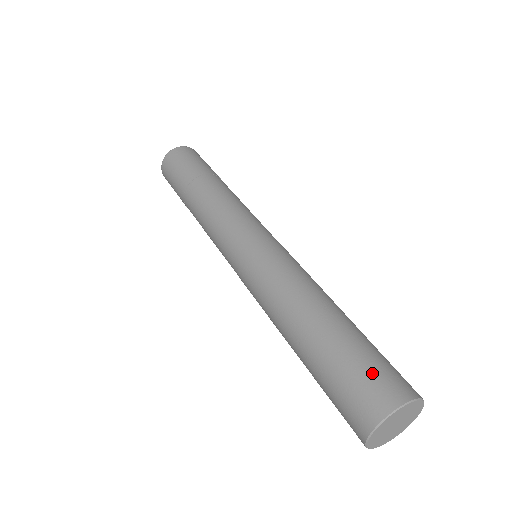
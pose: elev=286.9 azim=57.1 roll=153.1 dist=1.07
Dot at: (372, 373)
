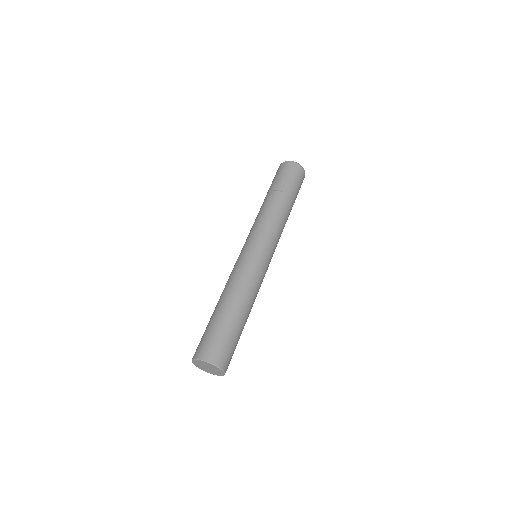
Dot at: (222, 346)
